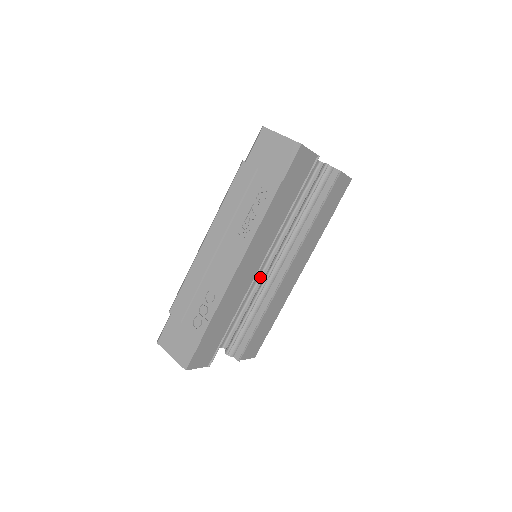
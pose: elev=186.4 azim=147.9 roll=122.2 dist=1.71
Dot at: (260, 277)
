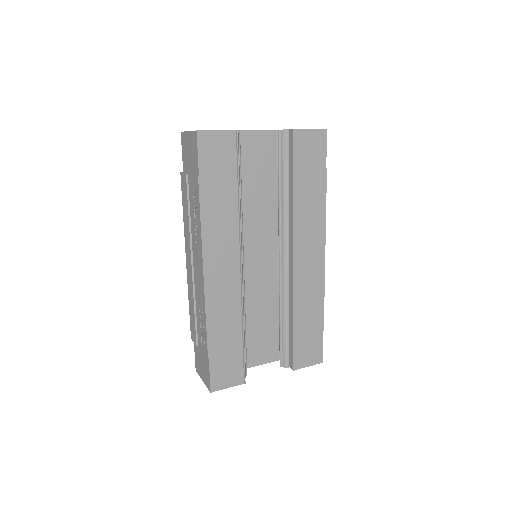
Dot at: occluded
